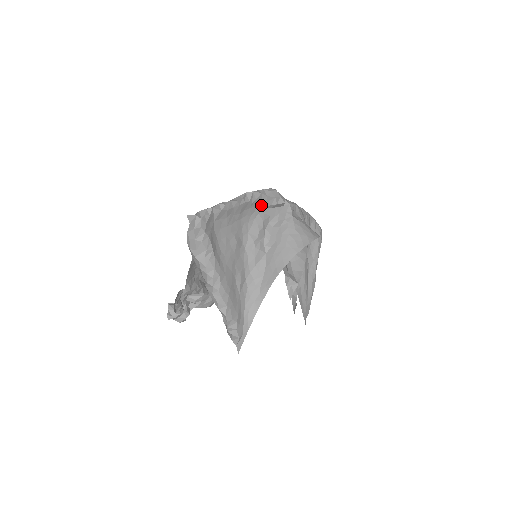
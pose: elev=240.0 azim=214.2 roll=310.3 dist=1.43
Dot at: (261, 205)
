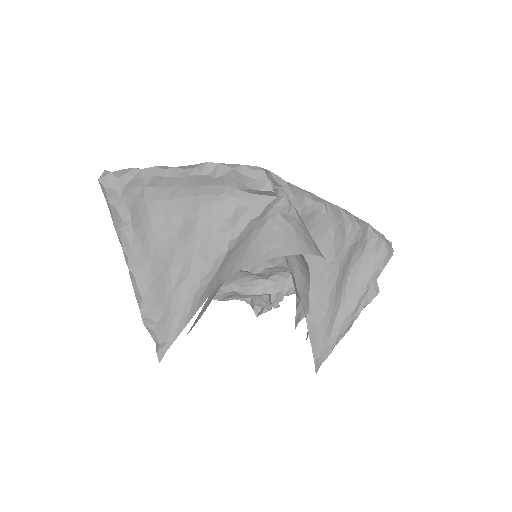
Dot at: (236, 186)
